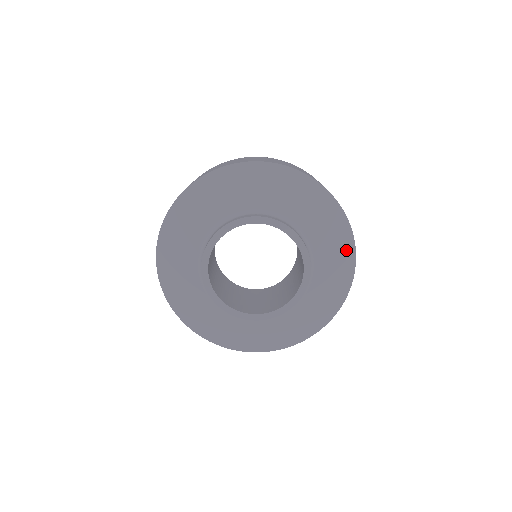
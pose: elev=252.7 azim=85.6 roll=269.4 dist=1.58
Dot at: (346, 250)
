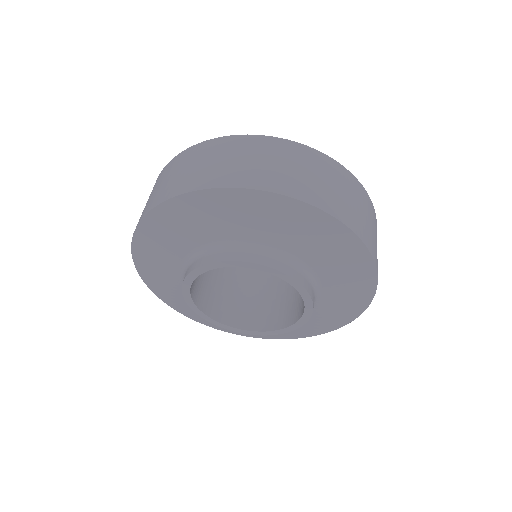
Dot at: (341, 239)
